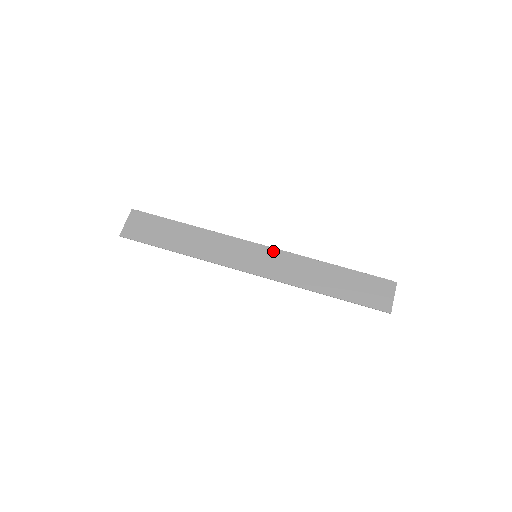
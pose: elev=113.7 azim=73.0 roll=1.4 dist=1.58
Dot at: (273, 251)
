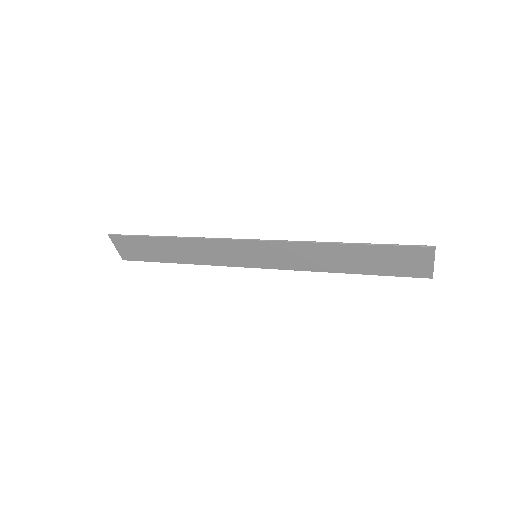
Dot at: occluded
